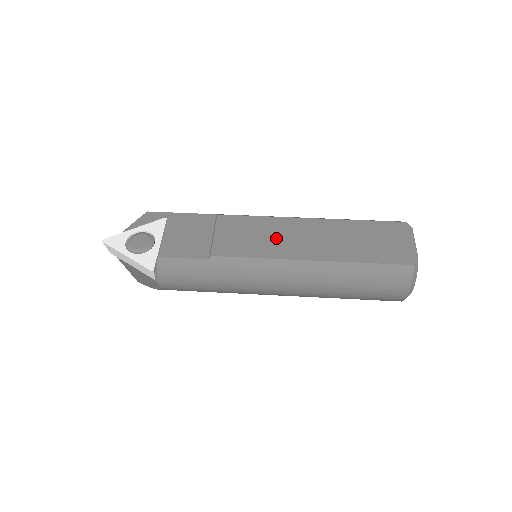
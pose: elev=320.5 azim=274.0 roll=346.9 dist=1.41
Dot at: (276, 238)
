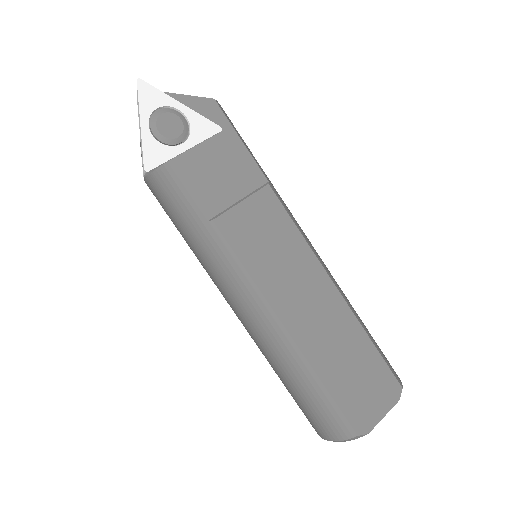
Dot at: (287, 272)
